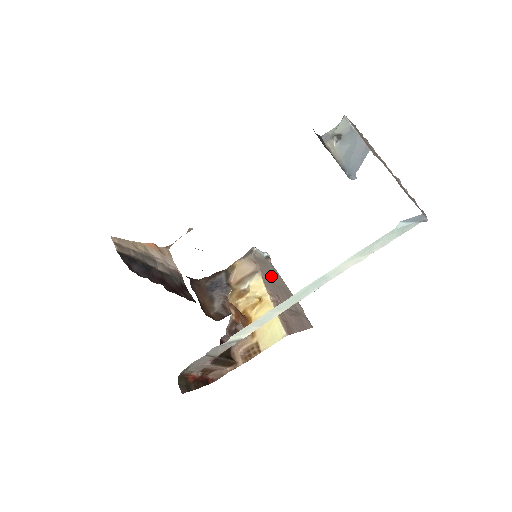
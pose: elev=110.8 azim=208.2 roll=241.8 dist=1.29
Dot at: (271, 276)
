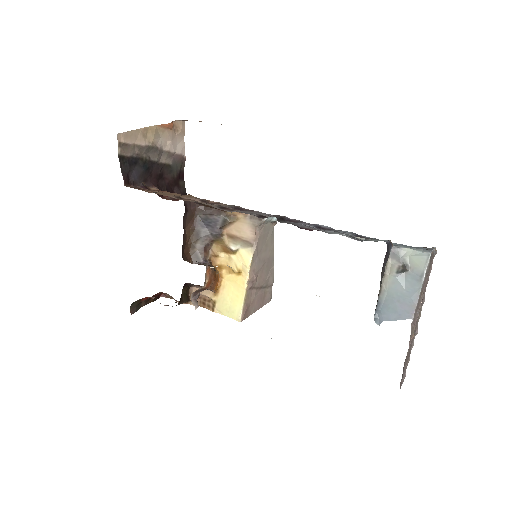
Dot at: (264, 248)
